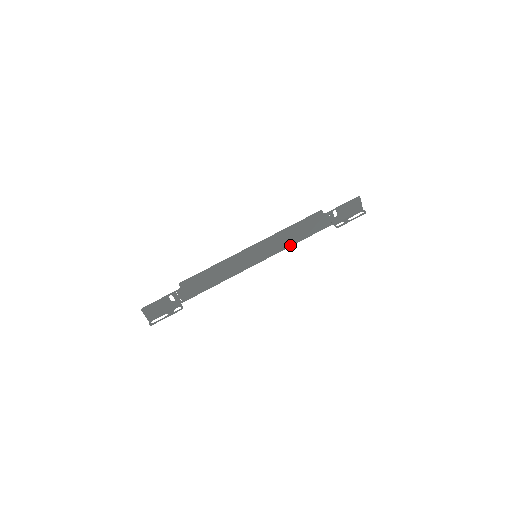
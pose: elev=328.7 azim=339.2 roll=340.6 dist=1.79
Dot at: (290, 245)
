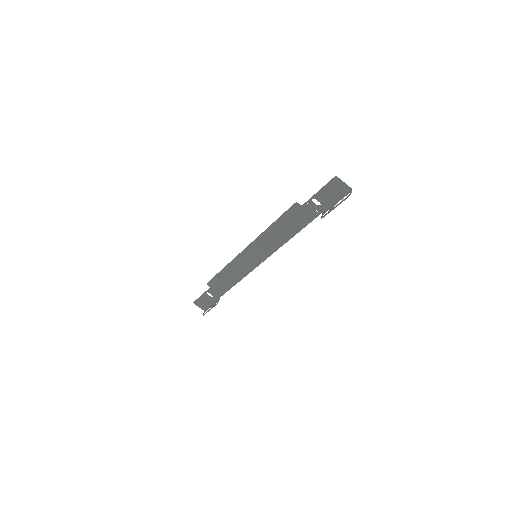
Dot at: (285, 241)
